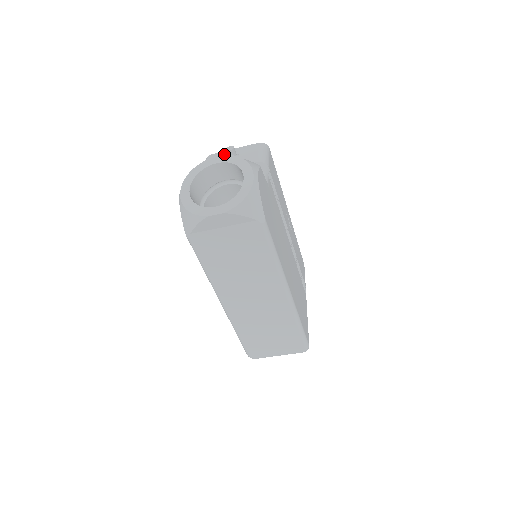
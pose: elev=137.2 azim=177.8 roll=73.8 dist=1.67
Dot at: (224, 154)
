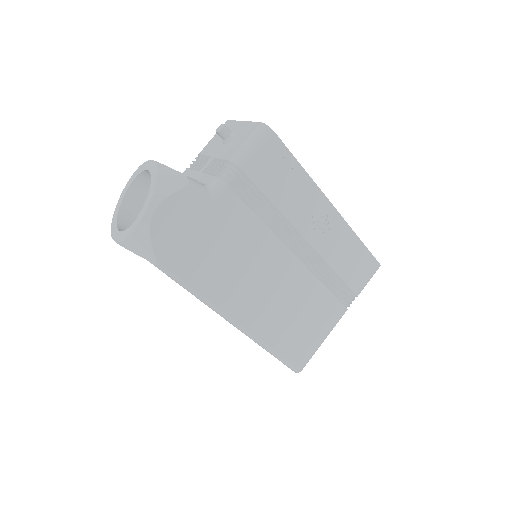
Dot at: (231, 127)
